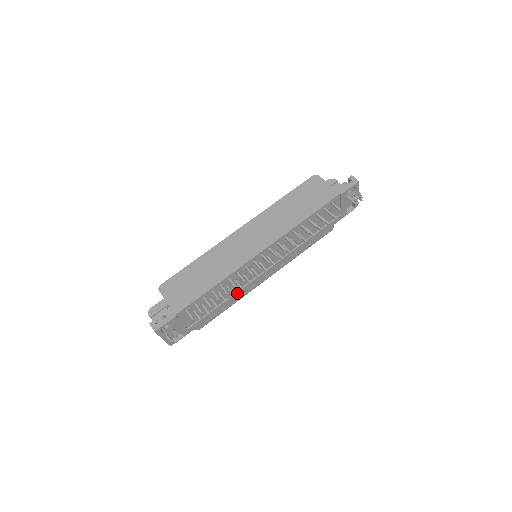
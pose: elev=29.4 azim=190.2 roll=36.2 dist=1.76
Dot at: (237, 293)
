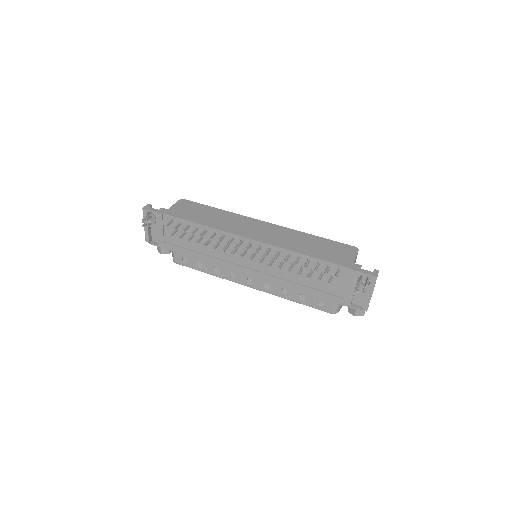
Dot at: (214, 259)
